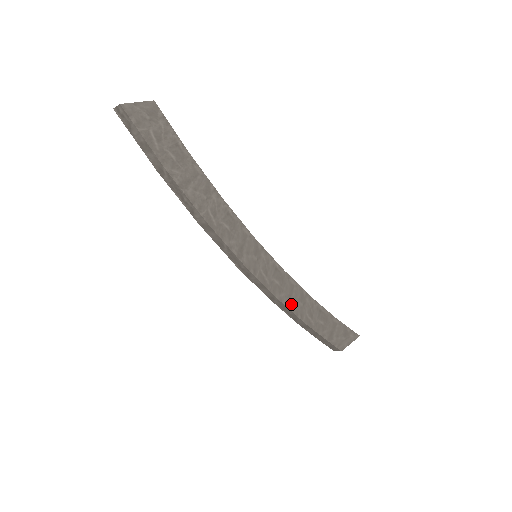
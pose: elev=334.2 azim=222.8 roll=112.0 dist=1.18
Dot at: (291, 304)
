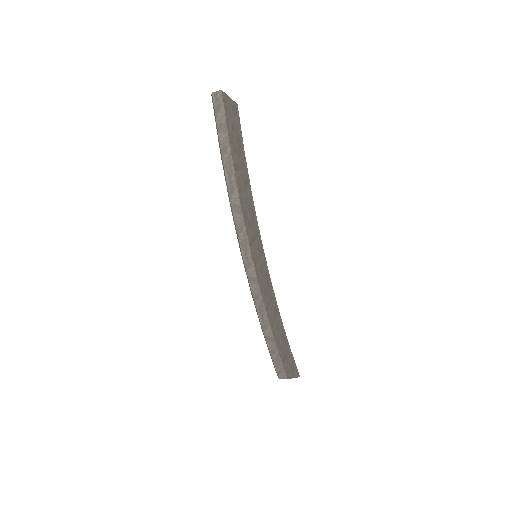
Dot at: (268, 309)
